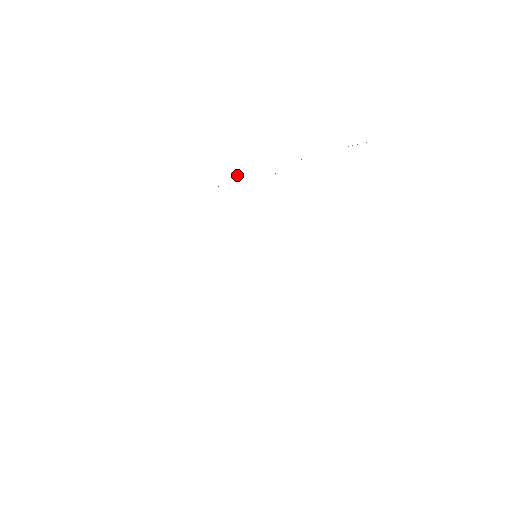
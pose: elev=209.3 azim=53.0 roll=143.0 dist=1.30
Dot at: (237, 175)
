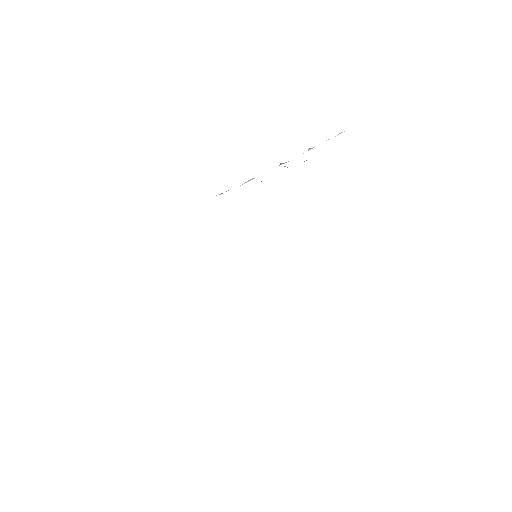
Dot at: occluded
